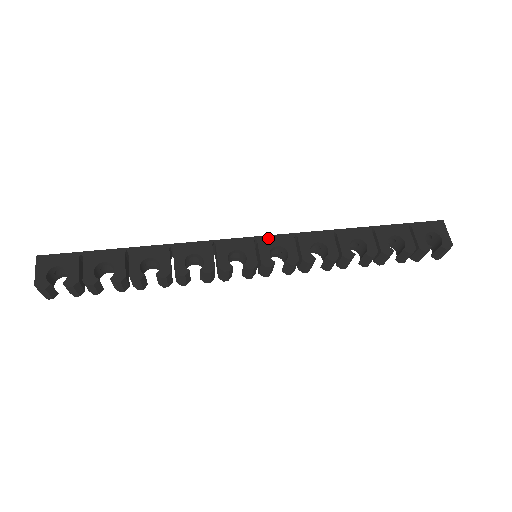
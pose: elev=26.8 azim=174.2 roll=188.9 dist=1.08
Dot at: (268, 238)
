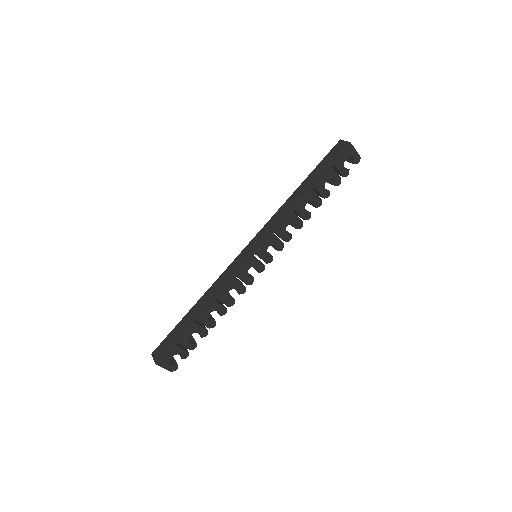
Dot at: (261, 248)
